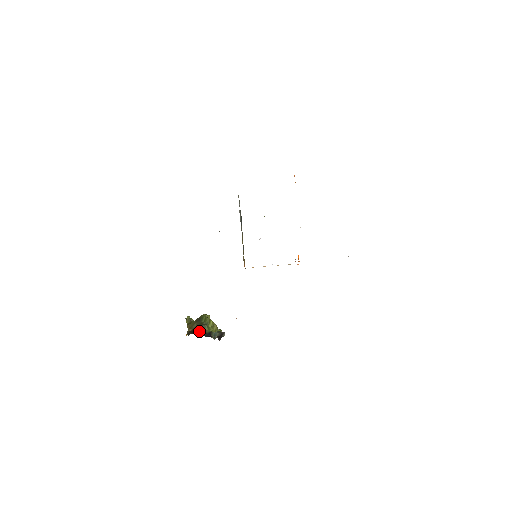
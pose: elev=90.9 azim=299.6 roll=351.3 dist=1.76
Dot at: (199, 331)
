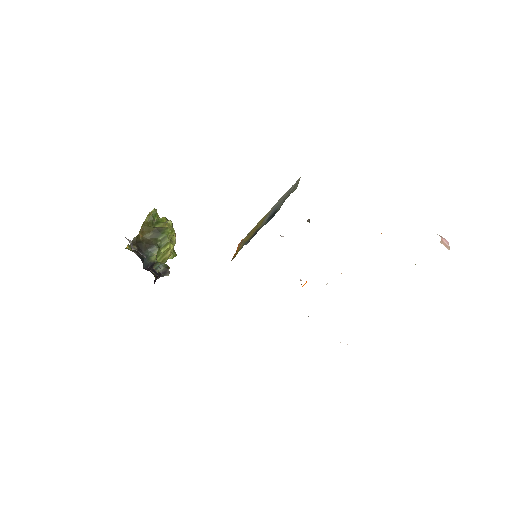
Dot at: (145, 250)
